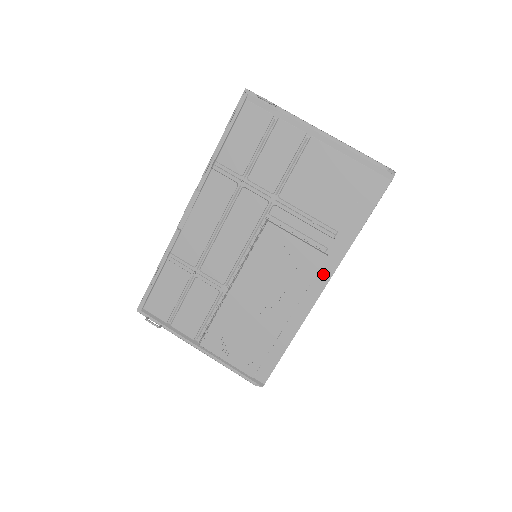
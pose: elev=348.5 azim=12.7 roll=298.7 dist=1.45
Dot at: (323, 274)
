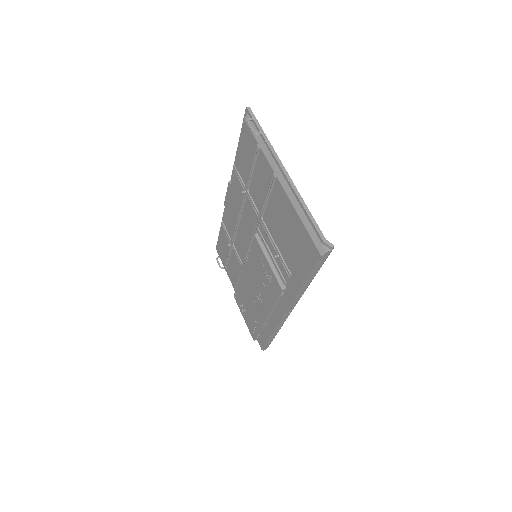
Dot at: (284, 301)
